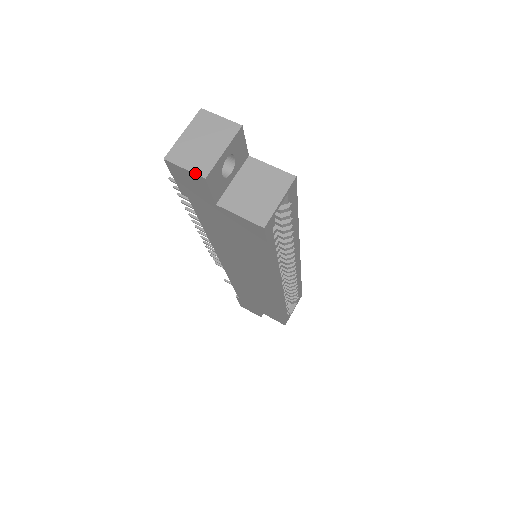
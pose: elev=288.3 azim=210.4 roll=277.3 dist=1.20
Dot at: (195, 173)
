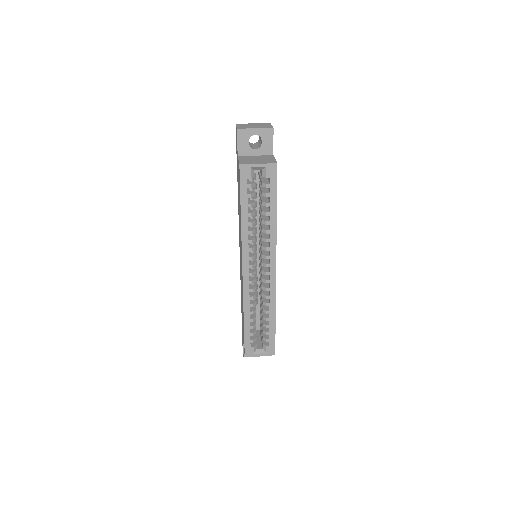
Dot at: (237, 127)
